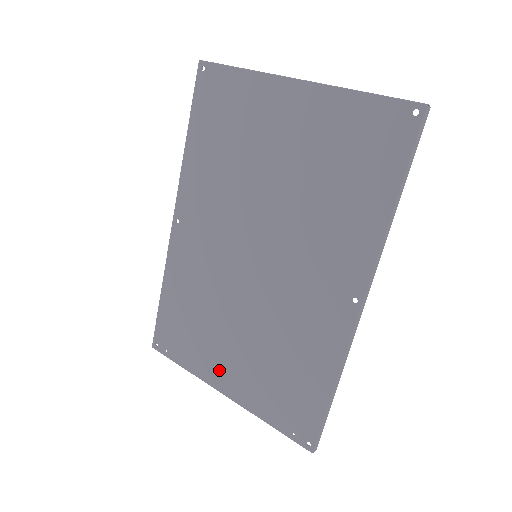
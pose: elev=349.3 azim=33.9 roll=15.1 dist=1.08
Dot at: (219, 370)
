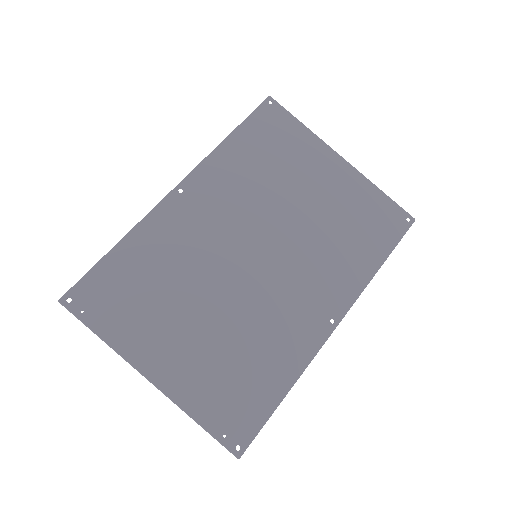
Dot at: (157, 350)
